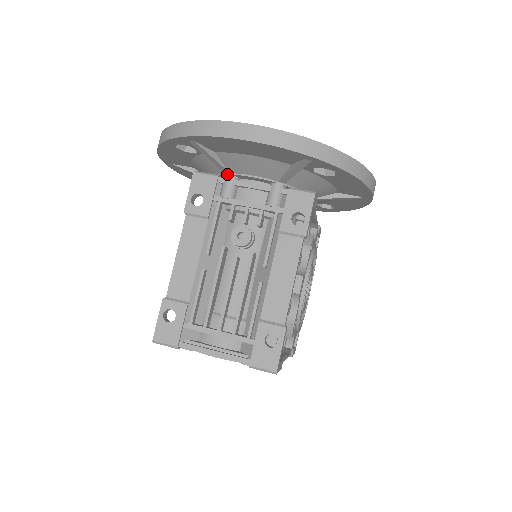
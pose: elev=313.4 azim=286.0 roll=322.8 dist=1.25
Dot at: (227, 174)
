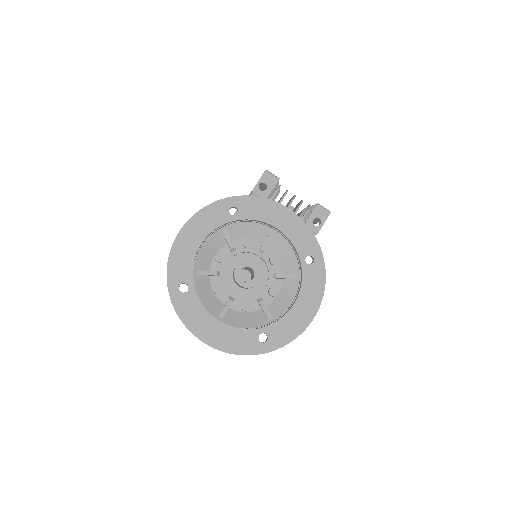
Dot at: (213, 293)
